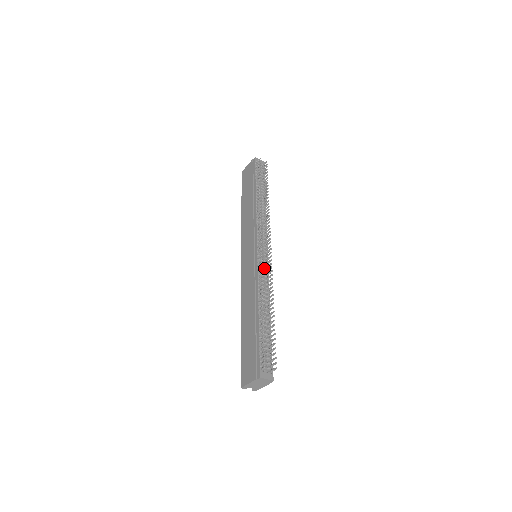
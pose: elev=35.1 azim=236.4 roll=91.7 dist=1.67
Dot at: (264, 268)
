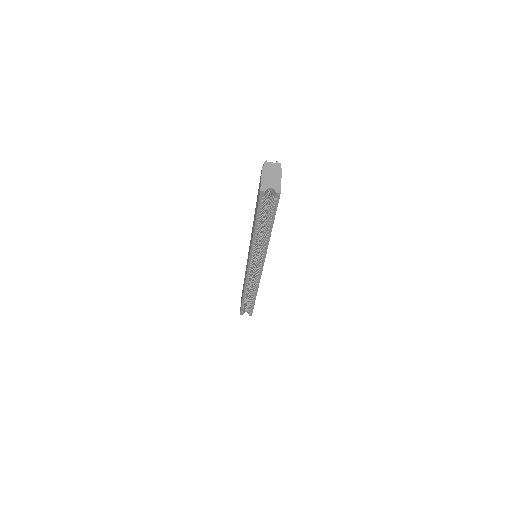
Dot at: occluded
